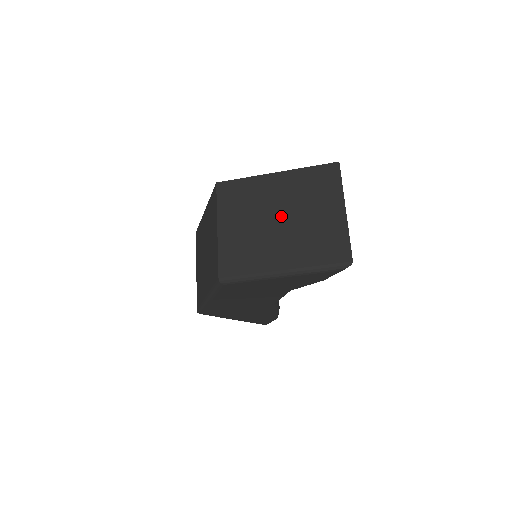
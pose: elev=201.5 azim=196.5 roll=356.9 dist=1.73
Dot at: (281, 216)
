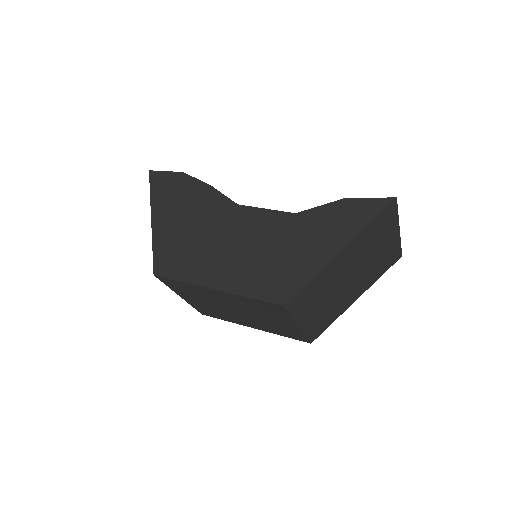
Dot at: (351, 275)
